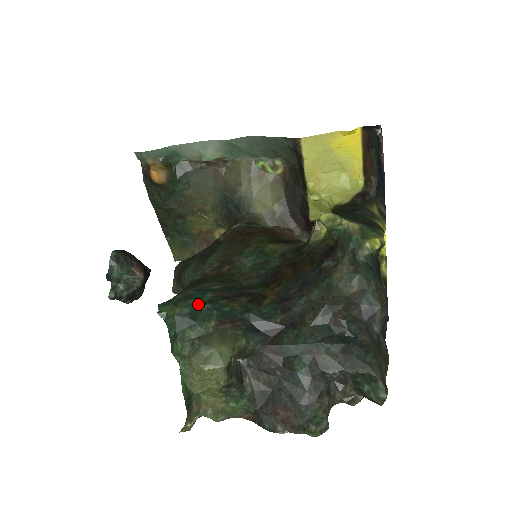
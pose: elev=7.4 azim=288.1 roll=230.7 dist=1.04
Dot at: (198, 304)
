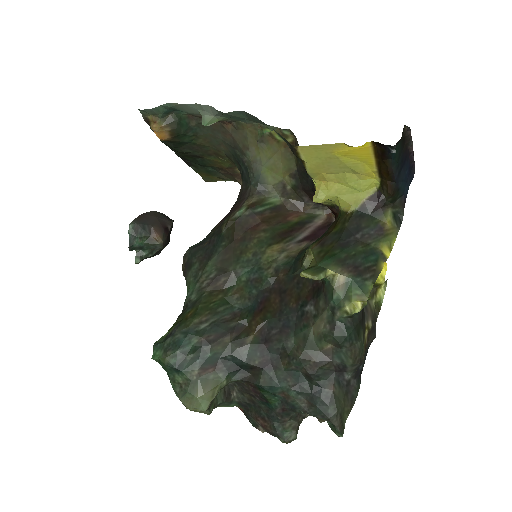
Dot at: (183, 354)
